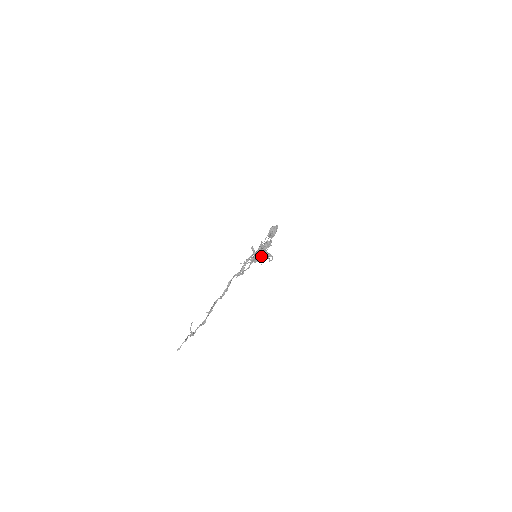
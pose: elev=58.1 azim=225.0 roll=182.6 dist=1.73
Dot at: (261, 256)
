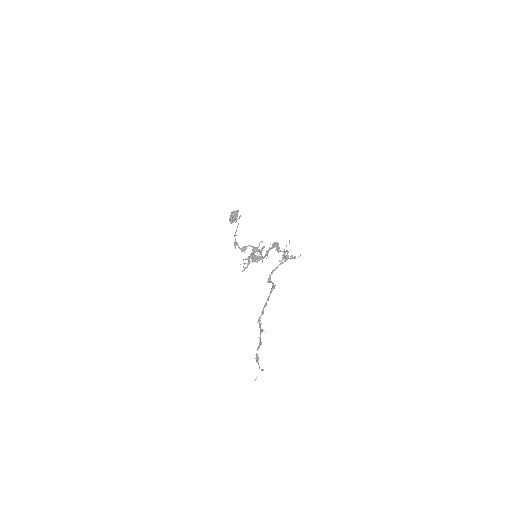
Dot at: (254, 253)
